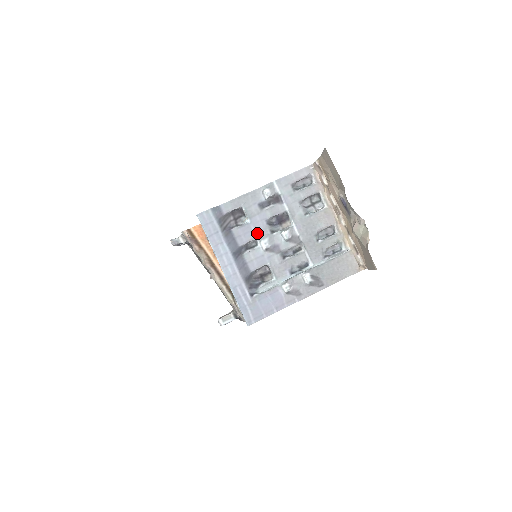
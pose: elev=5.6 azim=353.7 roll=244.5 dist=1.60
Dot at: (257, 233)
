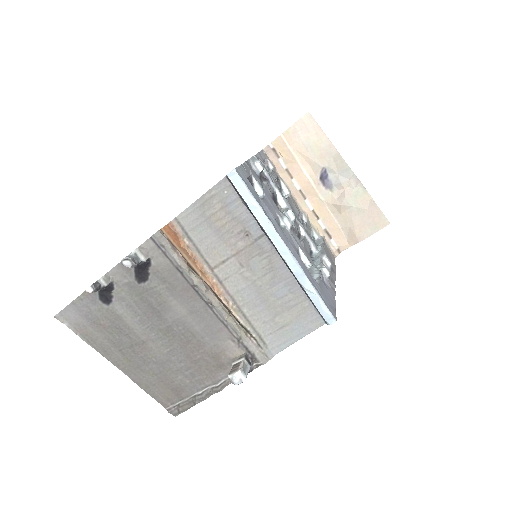
Dot at: (275, 209)
